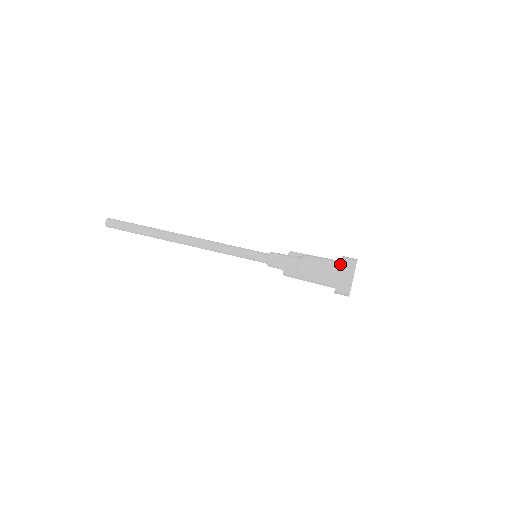
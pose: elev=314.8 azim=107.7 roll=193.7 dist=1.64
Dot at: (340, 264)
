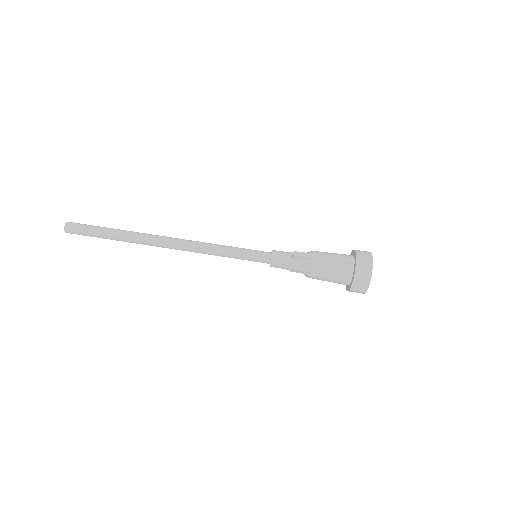
Dot at: (350, 288)
